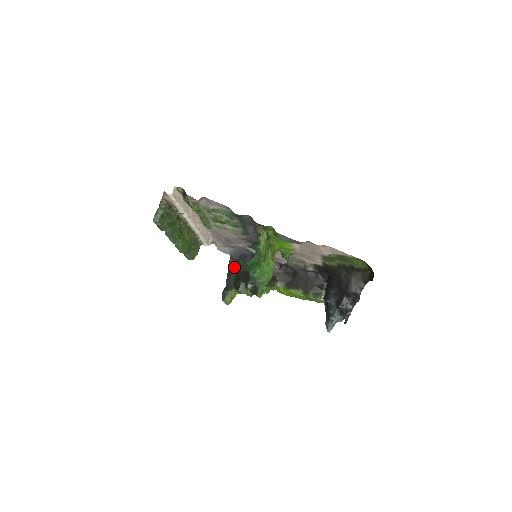
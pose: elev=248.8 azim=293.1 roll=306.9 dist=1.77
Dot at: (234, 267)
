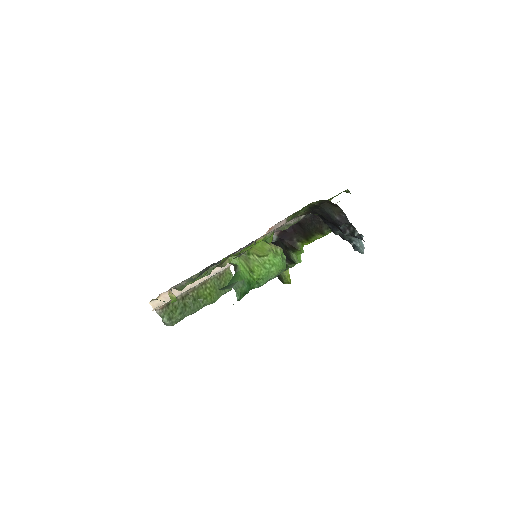
Dot at: occluded
